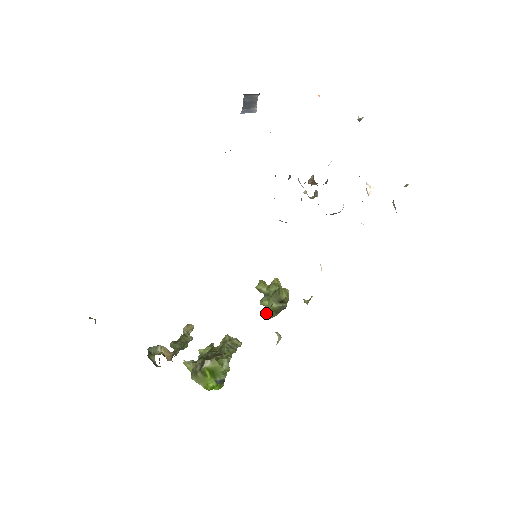
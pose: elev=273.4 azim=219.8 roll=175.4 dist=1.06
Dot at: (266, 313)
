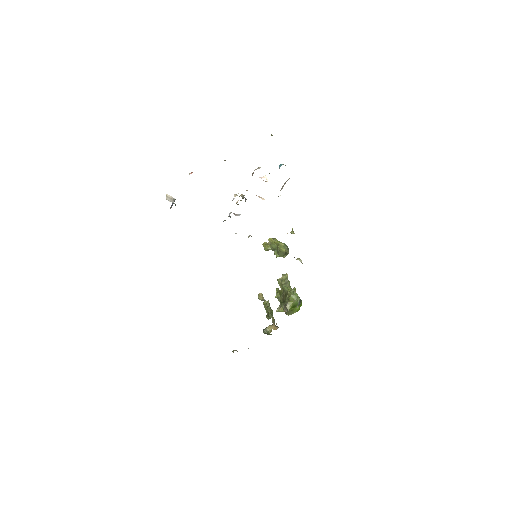
Dot at: occluded
